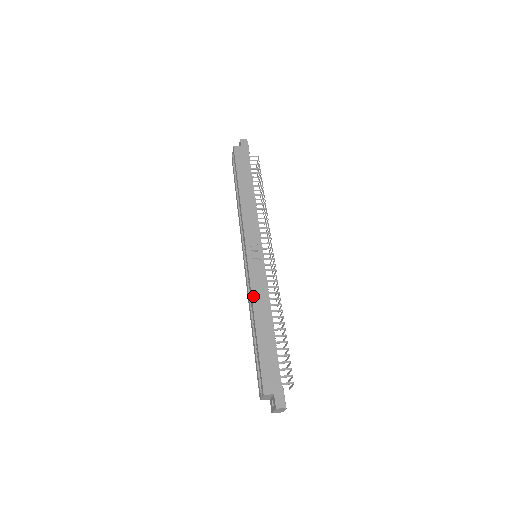
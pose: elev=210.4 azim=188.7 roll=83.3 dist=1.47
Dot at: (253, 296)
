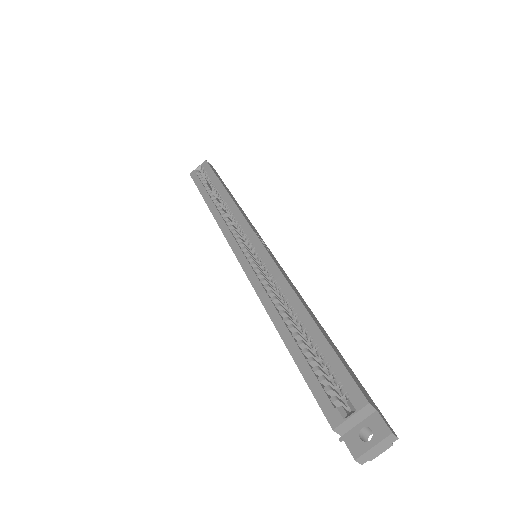
Dot at: (288, 281)
